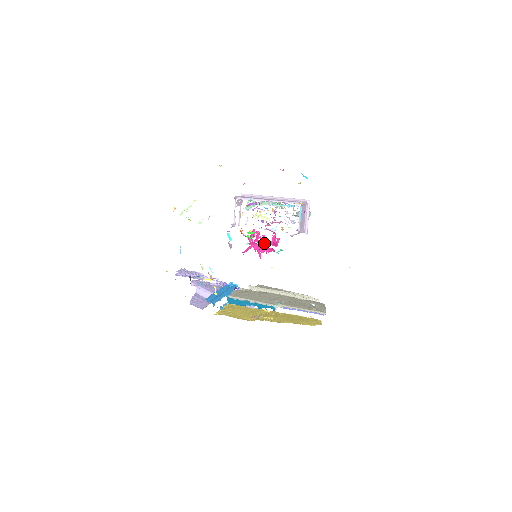
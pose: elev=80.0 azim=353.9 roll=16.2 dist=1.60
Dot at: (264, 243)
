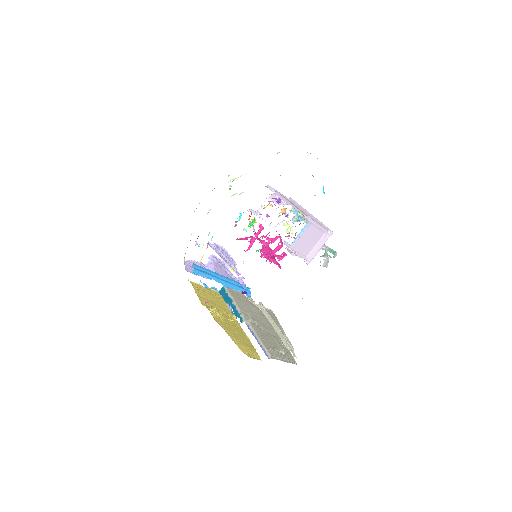
Dot at: (259, 240)
